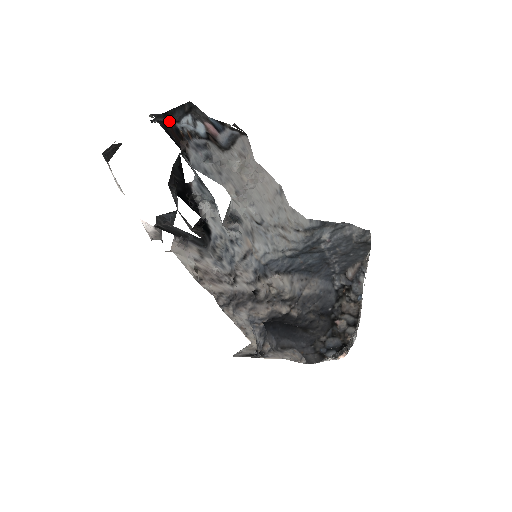
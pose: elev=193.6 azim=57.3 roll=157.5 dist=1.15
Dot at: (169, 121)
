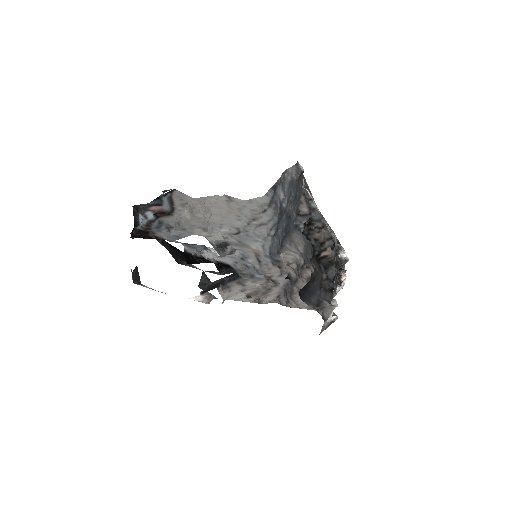
Dot at: (133, 230)
